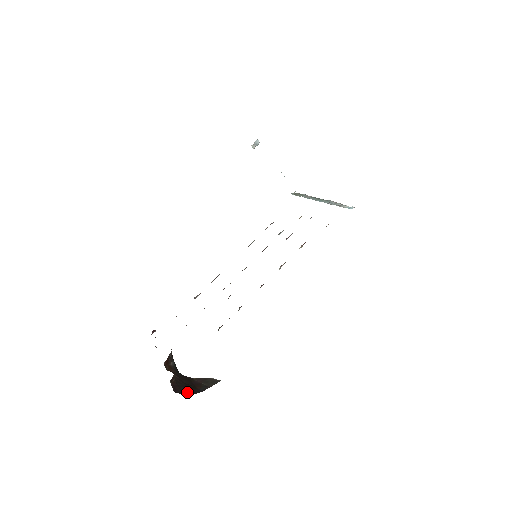
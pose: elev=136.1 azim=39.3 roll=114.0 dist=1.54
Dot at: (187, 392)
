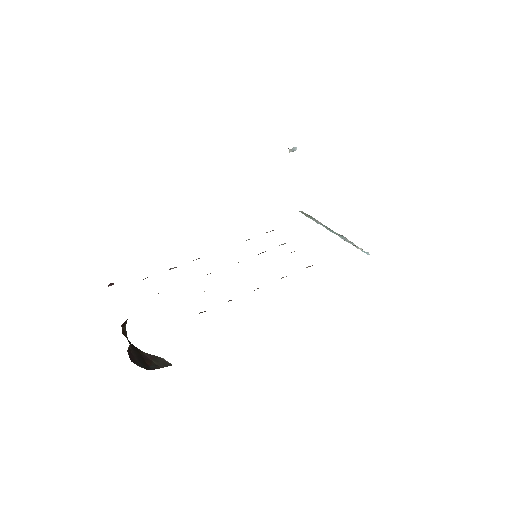
Dot at: (140, 365)
